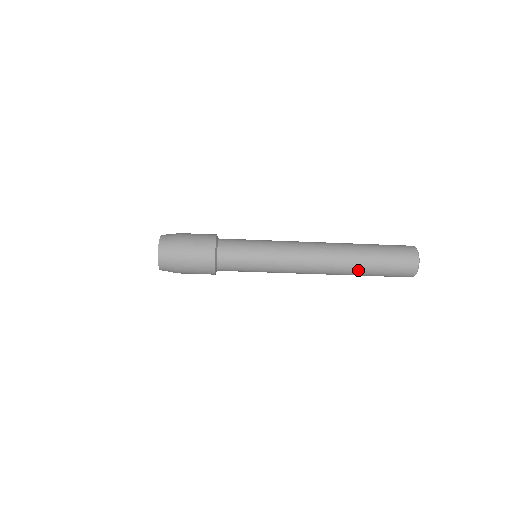
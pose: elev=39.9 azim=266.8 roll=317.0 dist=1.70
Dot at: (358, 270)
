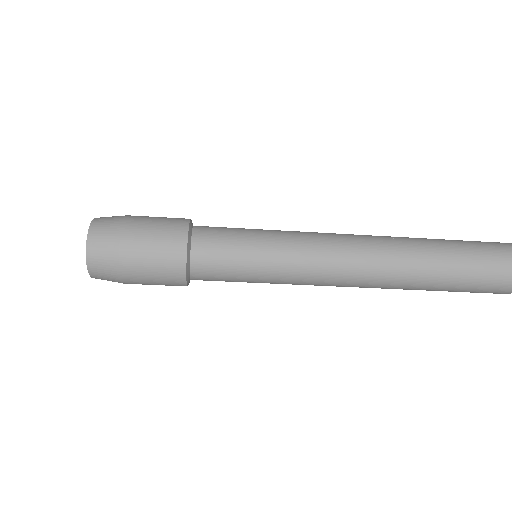
Dot at: (422, 287)
